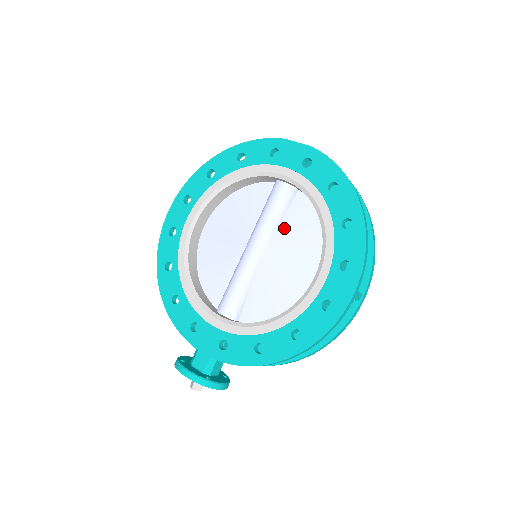
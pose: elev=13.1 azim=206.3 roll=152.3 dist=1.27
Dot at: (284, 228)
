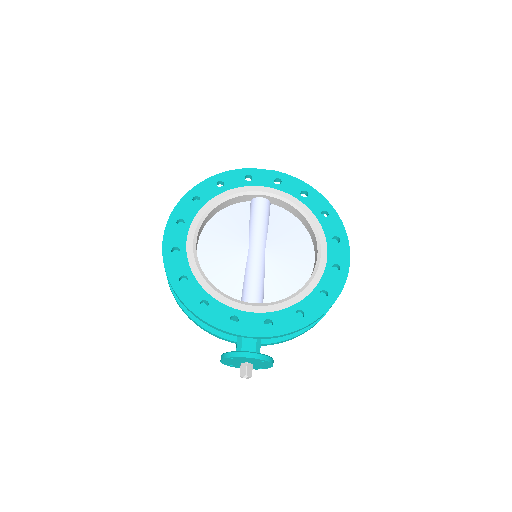
Dot at: (273, 230)
